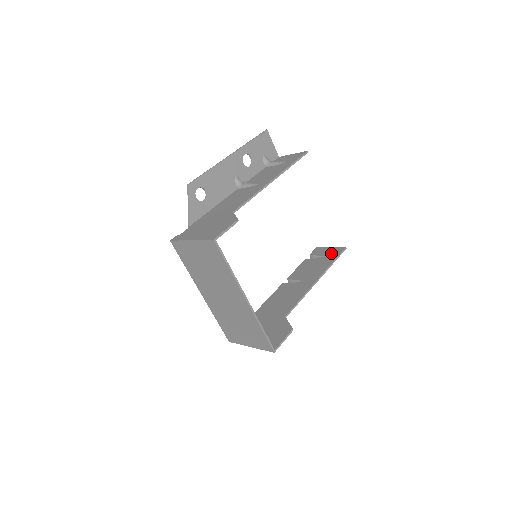
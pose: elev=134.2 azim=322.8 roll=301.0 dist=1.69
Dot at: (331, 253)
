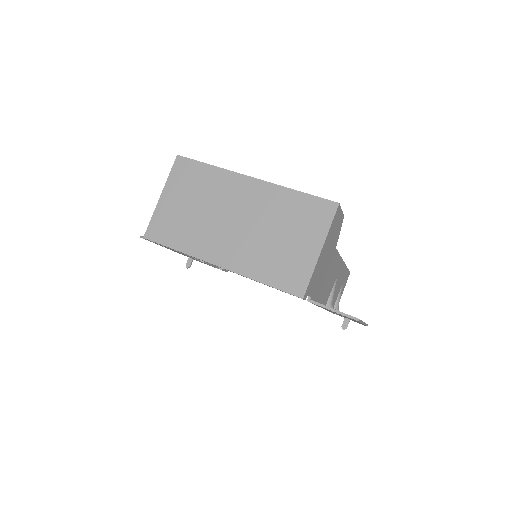
Dot at: occluded
